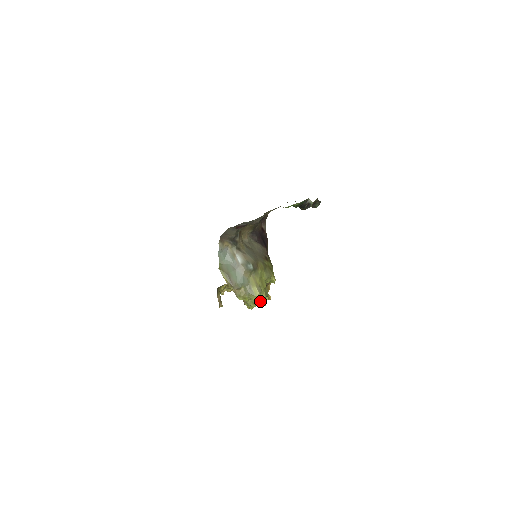
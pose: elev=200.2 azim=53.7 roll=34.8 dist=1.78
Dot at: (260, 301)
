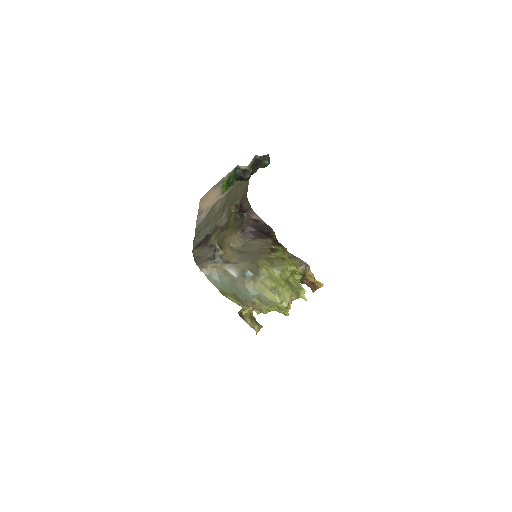
Dot at: (286, 303)
